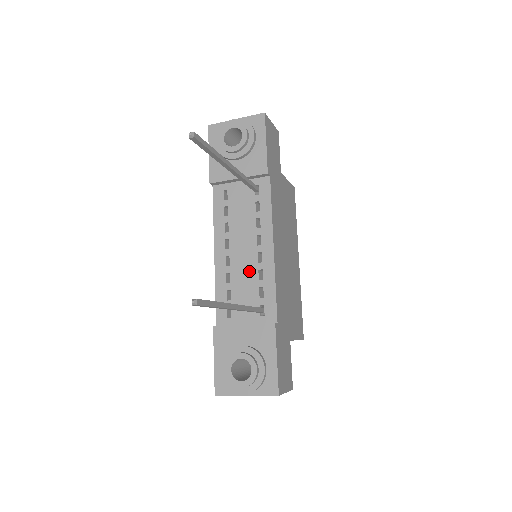
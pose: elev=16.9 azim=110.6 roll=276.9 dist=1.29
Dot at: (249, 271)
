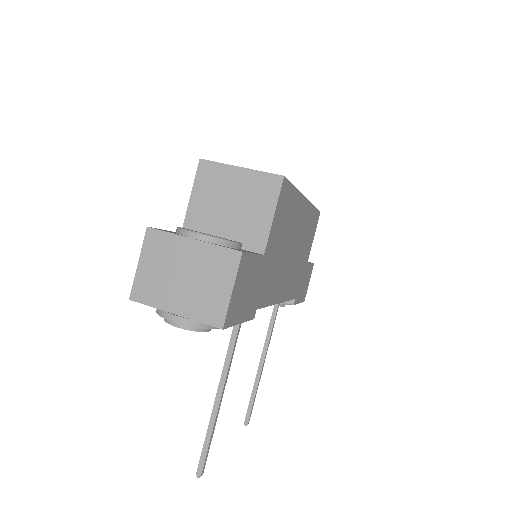
Dot at: occluded
